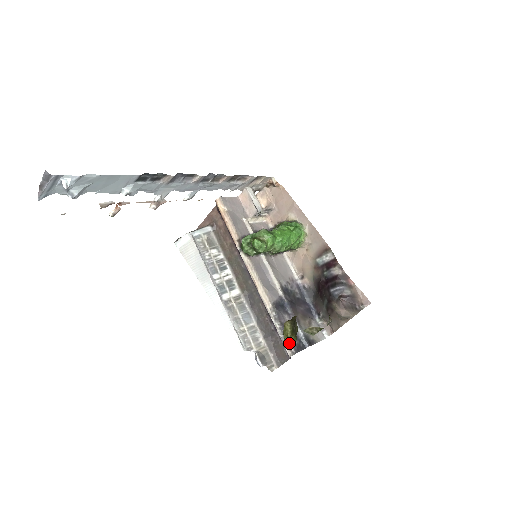
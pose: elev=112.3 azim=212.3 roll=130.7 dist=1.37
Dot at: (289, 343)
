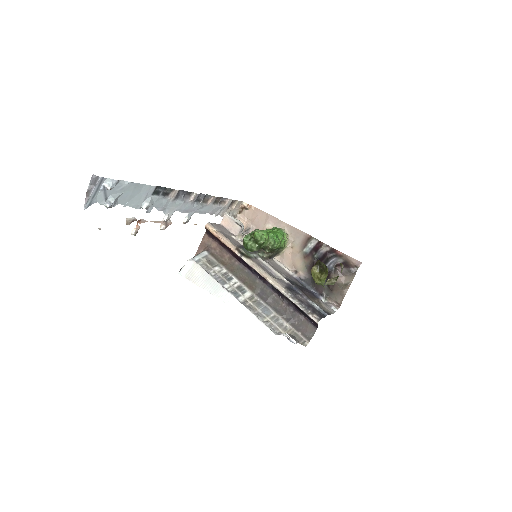
Dot at: (322, 283)
